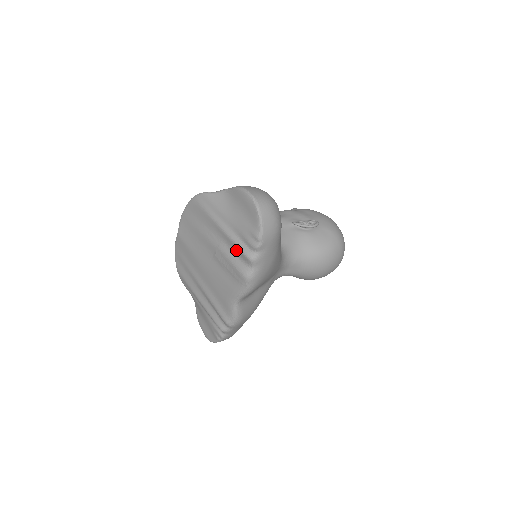
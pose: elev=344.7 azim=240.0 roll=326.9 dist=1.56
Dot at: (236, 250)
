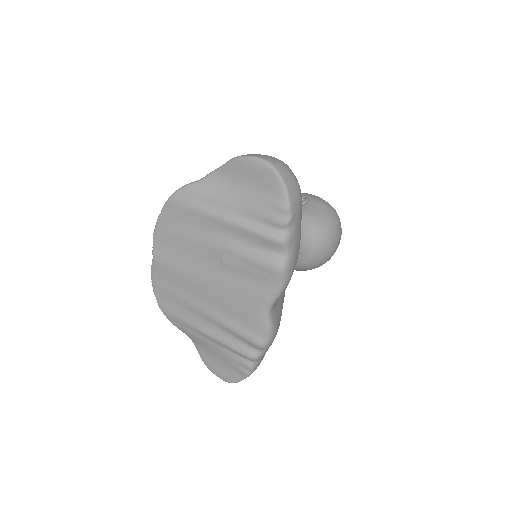
Dot at: (255, 240)
